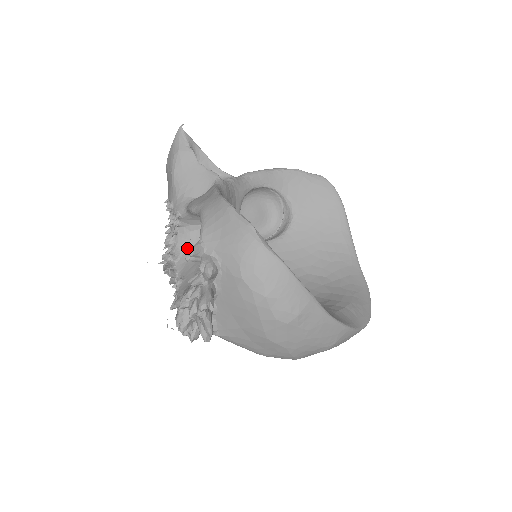
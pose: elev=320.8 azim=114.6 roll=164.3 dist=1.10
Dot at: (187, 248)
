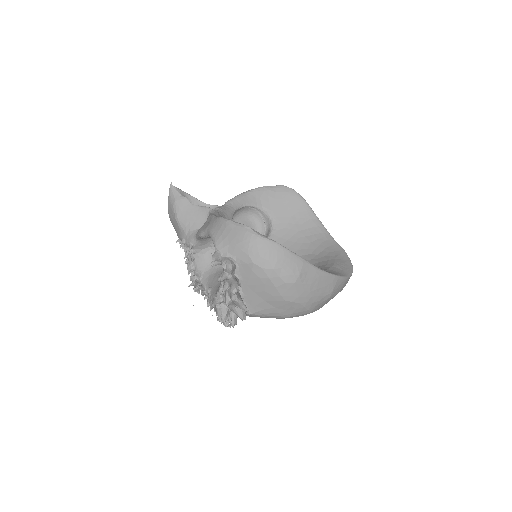
Dot at: (205, 267)
